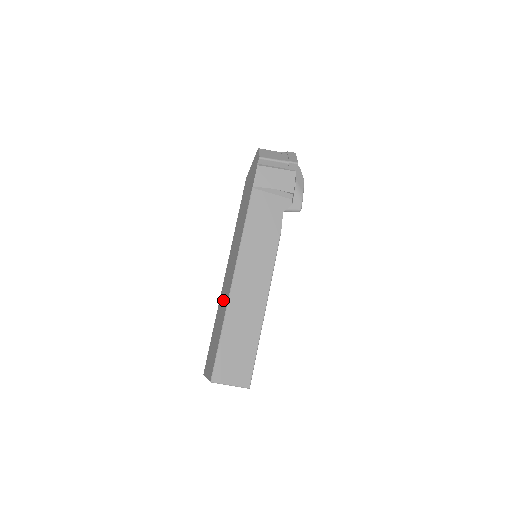
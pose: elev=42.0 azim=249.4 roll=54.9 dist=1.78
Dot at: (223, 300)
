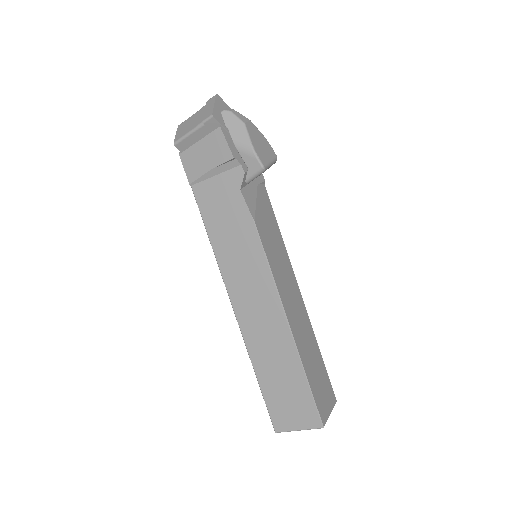
Dot at: occluded
